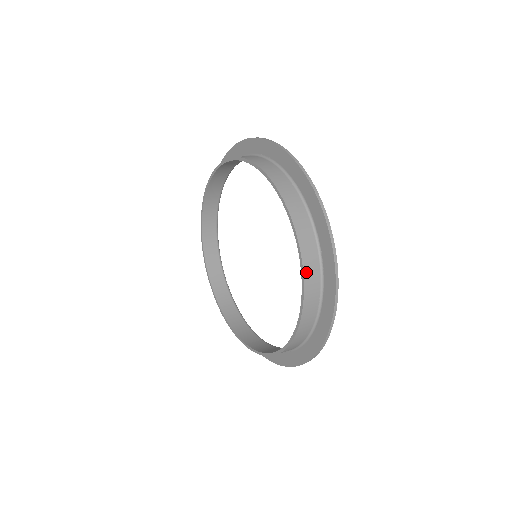
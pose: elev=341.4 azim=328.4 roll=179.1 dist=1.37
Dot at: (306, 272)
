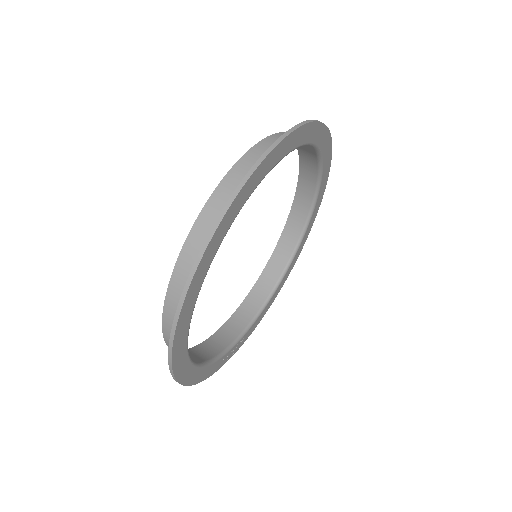
Dot at: (174, 281)
